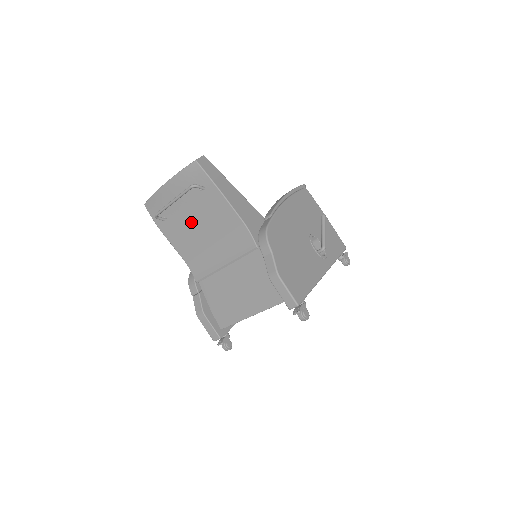
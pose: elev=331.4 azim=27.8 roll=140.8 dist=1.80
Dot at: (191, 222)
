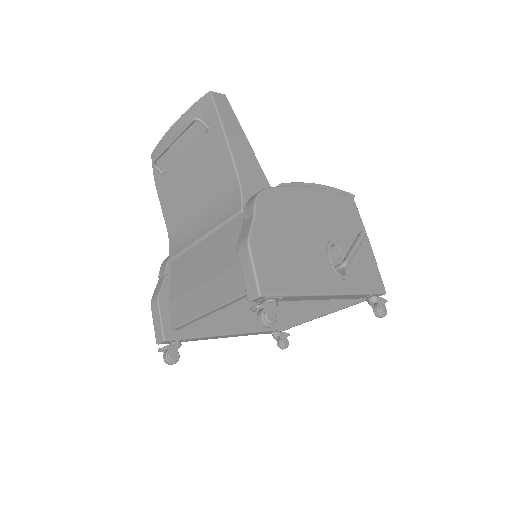
Dot at: (186, 176)
